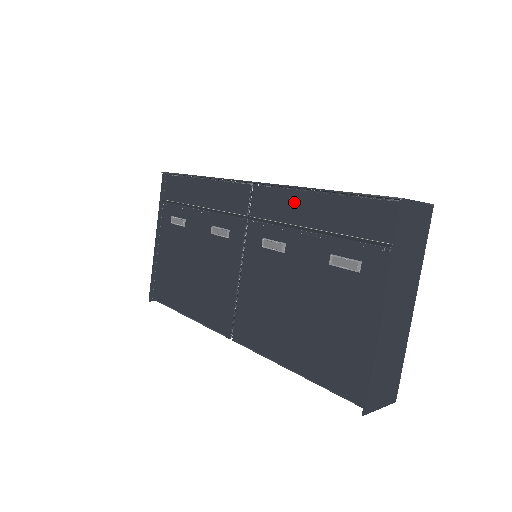
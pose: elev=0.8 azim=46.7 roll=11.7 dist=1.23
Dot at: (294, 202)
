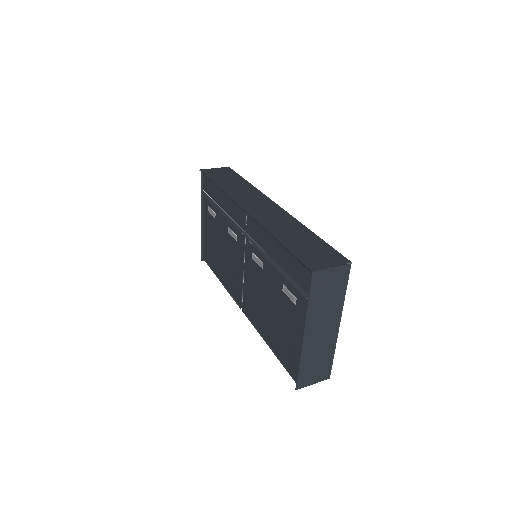
Dot at: (266, 237)
